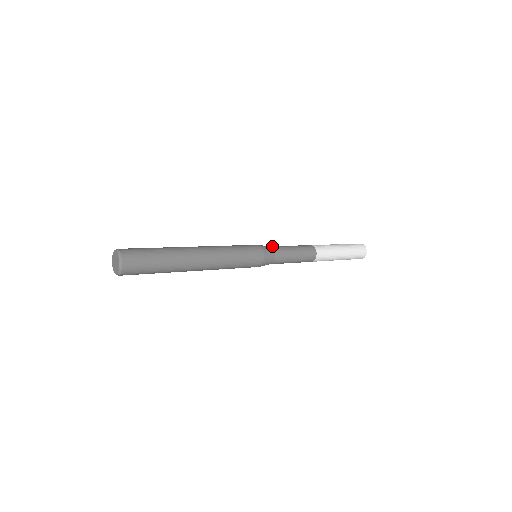
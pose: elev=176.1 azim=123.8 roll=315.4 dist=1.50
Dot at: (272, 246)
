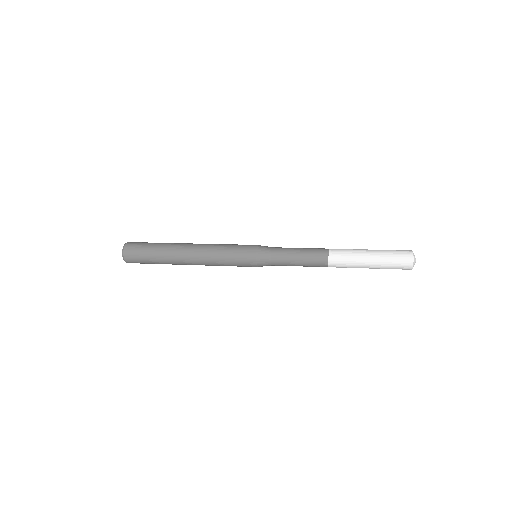
Dot at: (275, 247)
